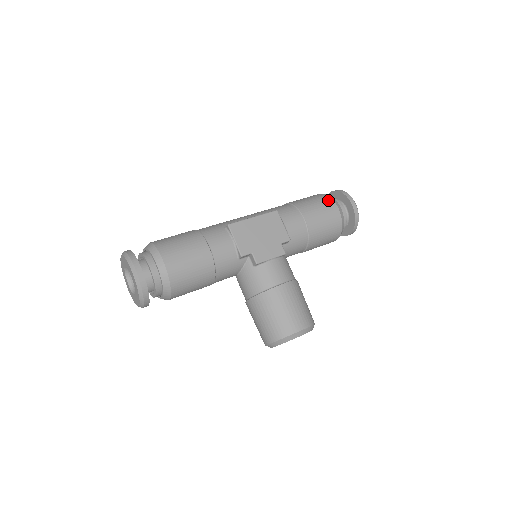
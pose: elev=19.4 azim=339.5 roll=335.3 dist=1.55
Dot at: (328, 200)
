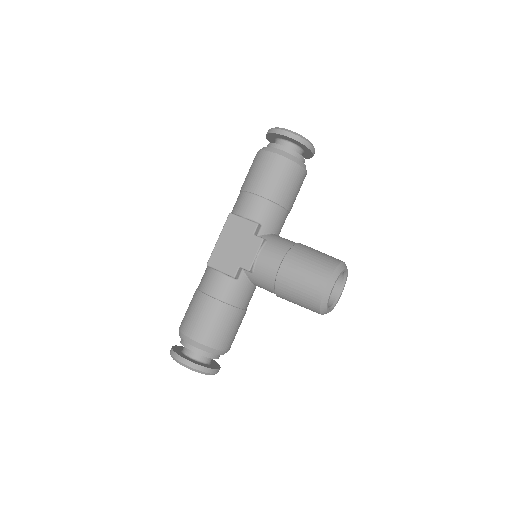
Dot at: (261, 156)
